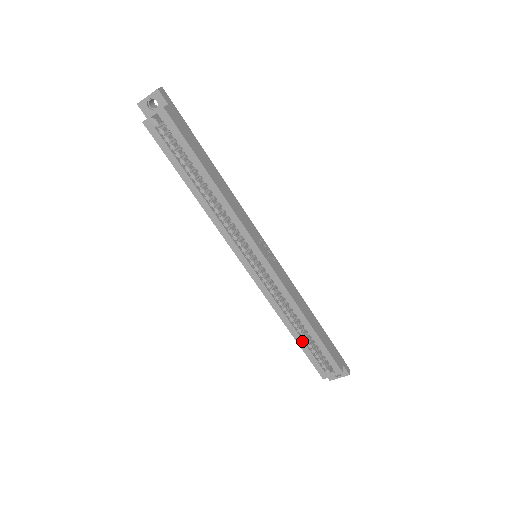
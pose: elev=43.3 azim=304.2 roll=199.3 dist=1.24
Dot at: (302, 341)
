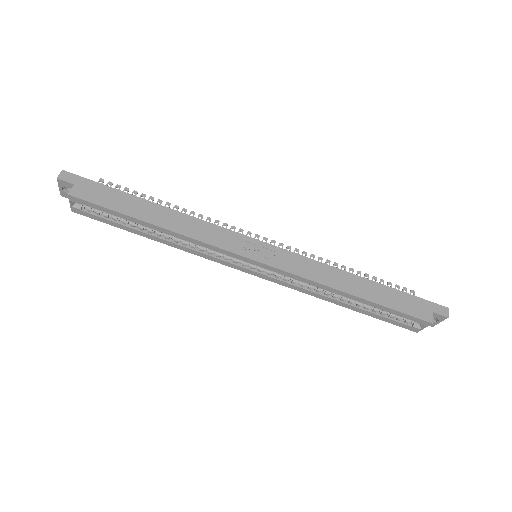
Dot at: (362, 310)
